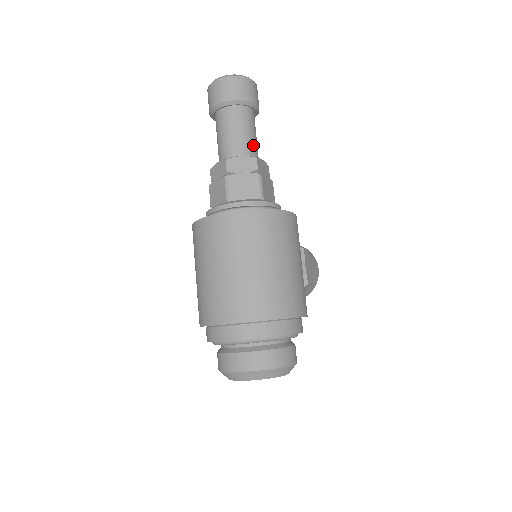
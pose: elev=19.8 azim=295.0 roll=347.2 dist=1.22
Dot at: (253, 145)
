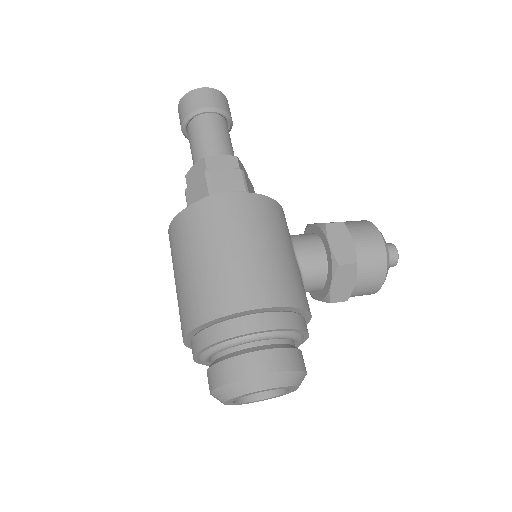
Dot at: (211, 146)
